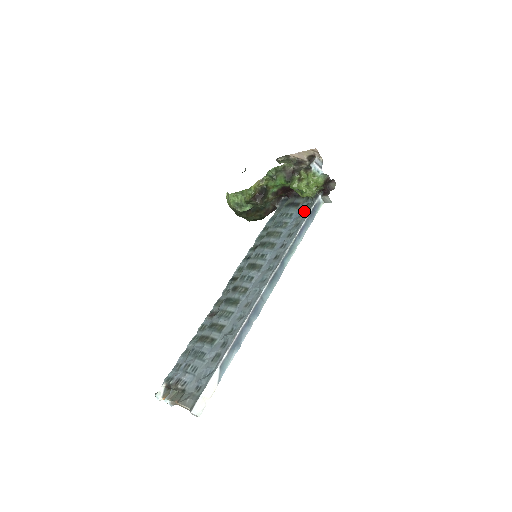
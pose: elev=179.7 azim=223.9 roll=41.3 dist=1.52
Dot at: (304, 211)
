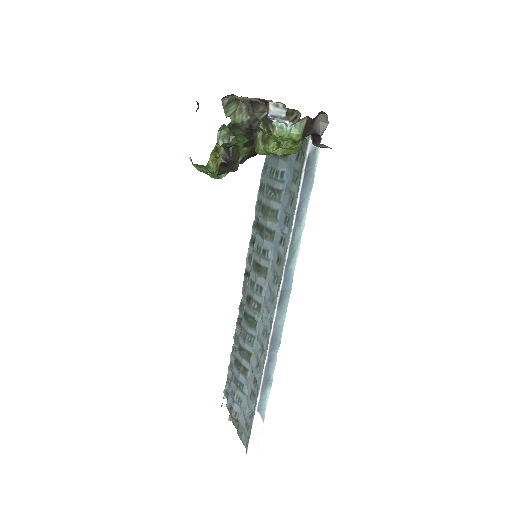
Dot at: (295, 172)
